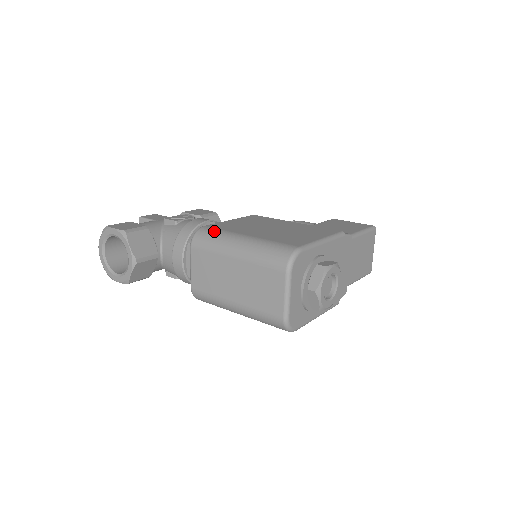
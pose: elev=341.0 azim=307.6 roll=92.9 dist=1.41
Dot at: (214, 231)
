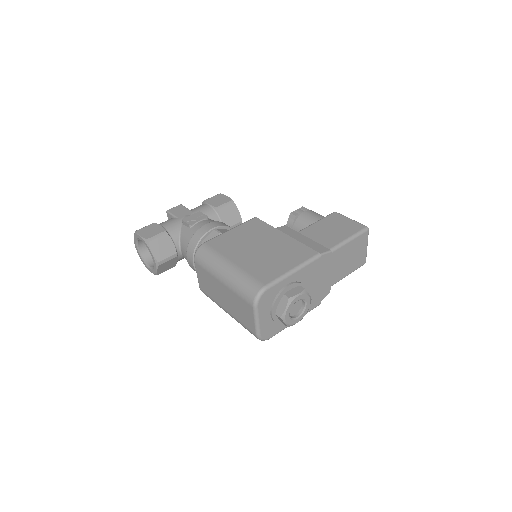
Dot at: (210, 252)
